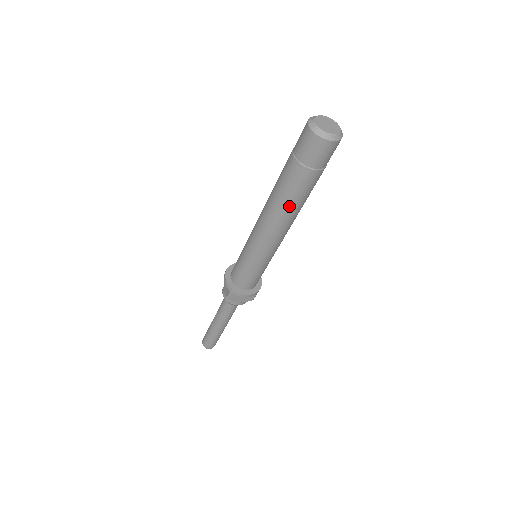
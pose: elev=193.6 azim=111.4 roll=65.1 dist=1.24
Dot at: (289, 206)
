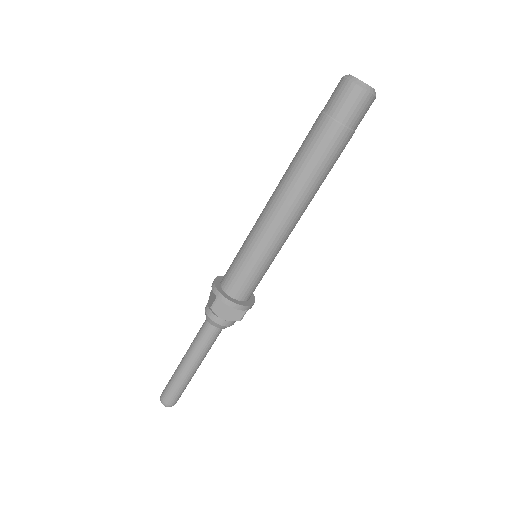
Dot at: (308, 173)
